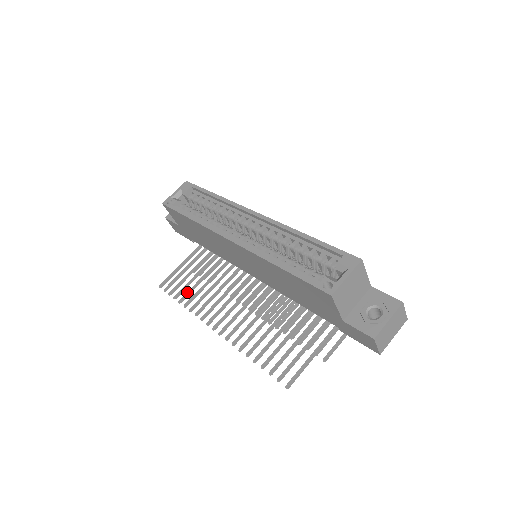
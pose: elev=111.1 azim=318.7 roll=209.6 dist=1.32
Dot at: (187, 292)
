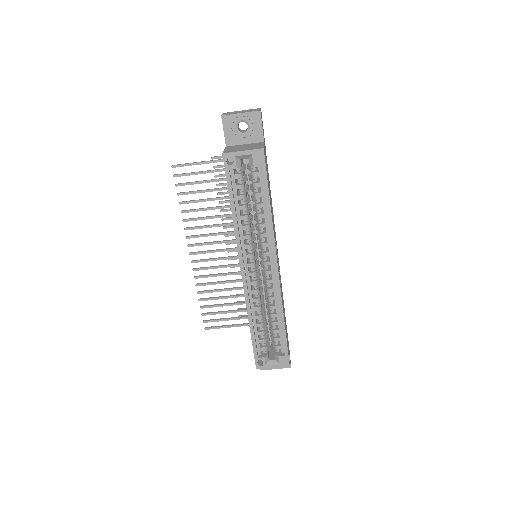
Dot at: (191, 201)
